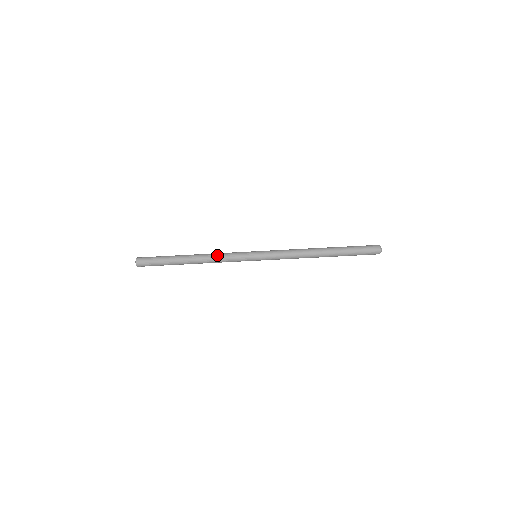
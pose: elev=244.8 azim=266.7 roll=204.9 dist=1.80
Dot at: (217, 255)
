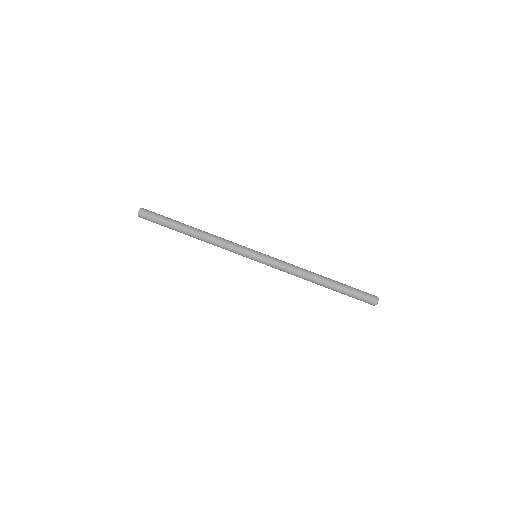
Dot at: (220, 237)
